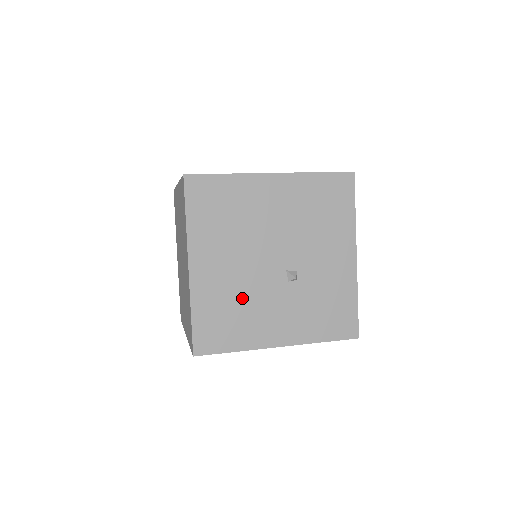
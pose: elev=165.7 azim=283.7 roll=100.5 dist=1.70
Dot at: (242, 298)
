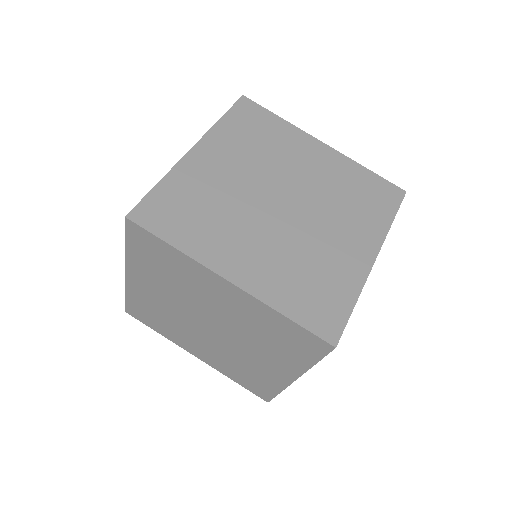
Dot at: occluded
